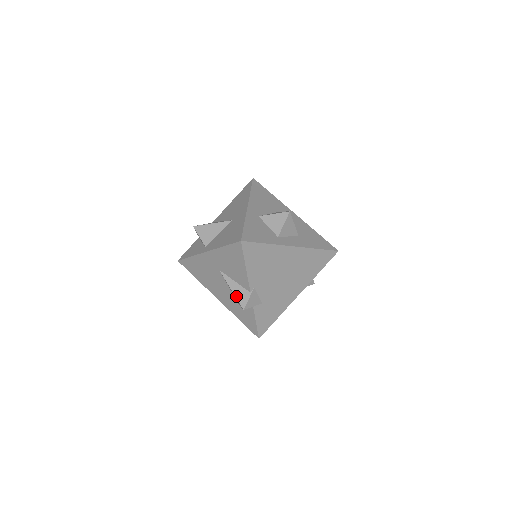
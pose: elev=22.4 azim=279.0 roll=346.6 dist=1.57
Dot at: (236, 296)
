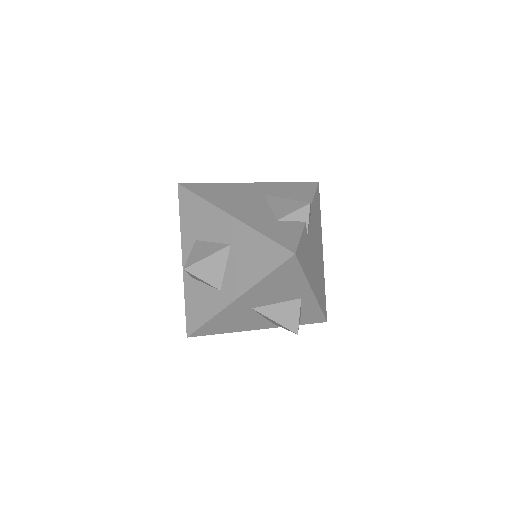
Dot at: (295, 200)
